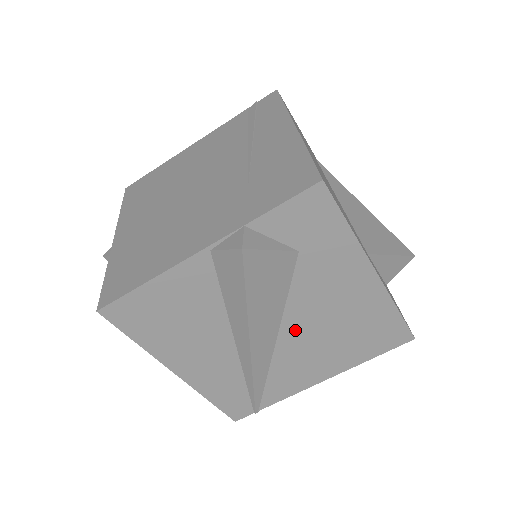
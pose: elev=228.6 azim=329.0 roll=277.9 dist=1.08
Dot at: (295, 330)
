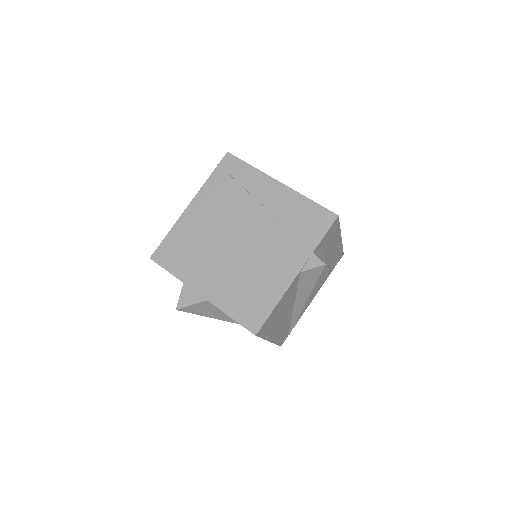
Dot at: occluded
